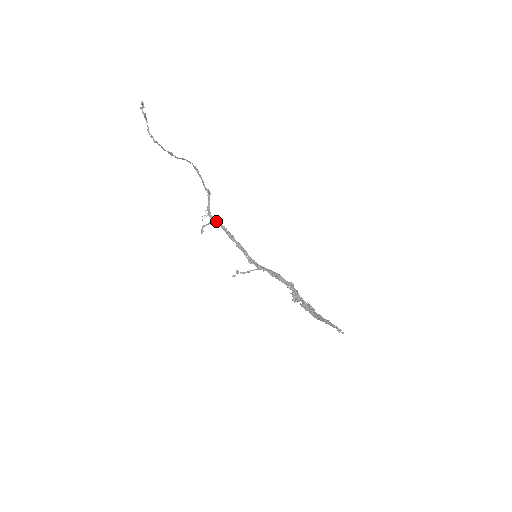
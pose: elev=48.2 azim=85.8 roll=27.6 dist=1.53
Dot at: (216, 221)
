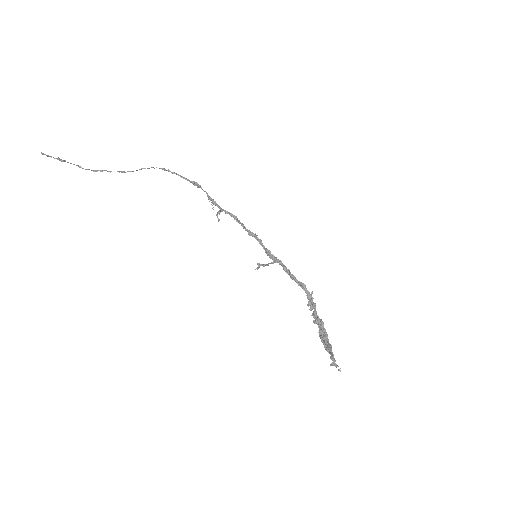
Dot at: (223, 209)
